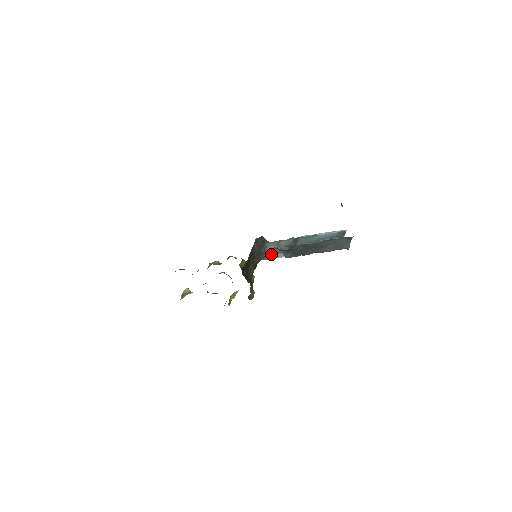
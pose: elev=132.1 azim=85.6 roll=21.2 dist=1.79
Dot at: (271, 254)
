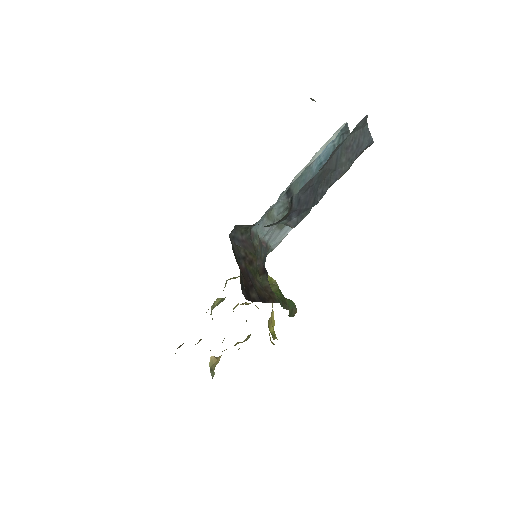
Dot at: (273, 238)
